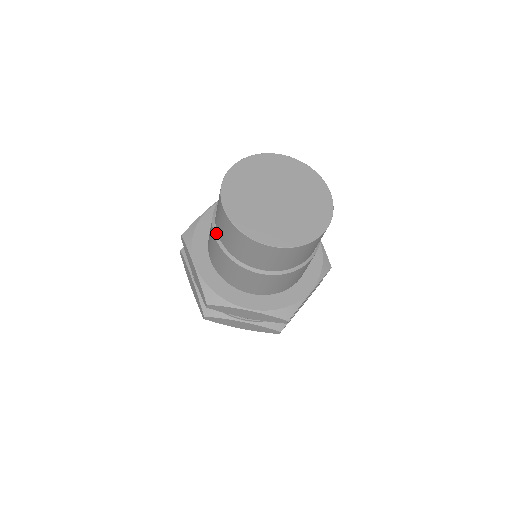
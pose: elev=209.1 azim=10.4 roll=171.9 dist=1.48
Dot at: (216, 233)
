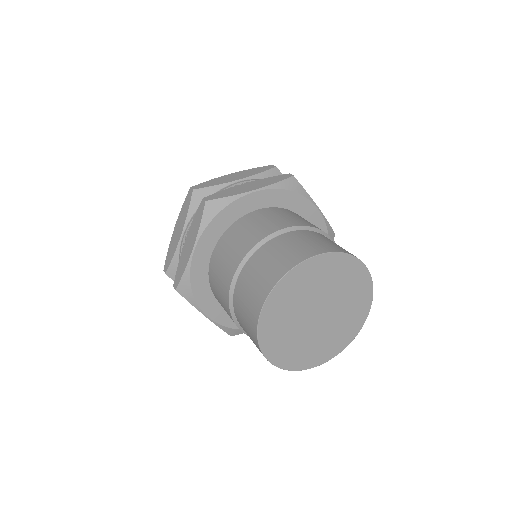
Dot at: (242, 329)
